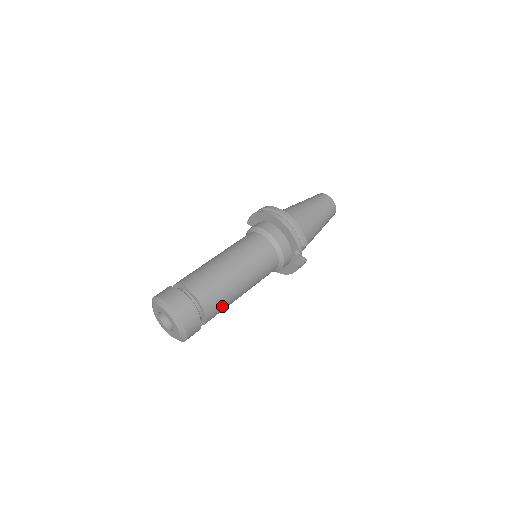
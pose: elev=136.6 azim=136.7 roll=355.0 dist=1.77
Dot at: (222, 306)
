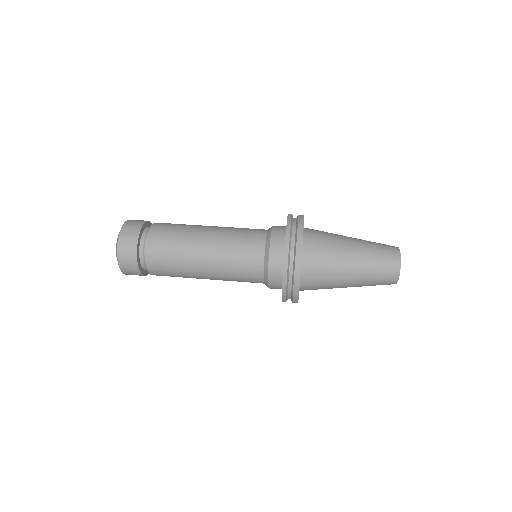
Dot at: occluded
